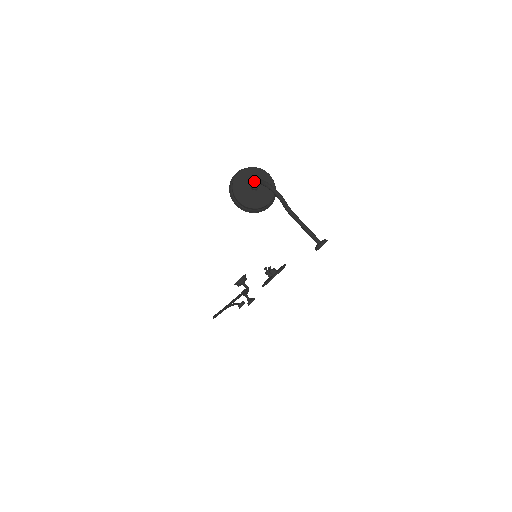
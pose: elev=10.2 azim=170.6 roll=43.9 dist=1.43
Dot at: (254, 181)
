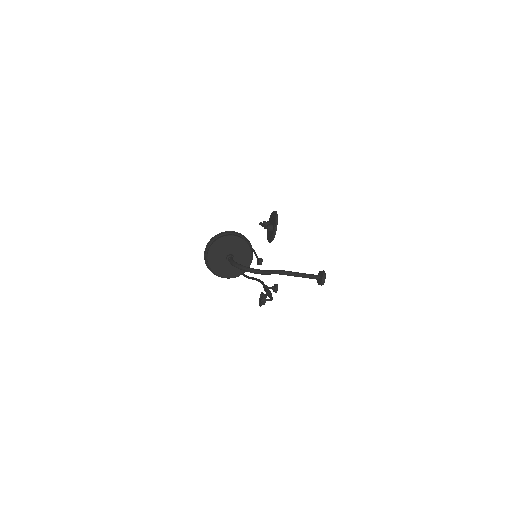
Dot at: (226, 252)
